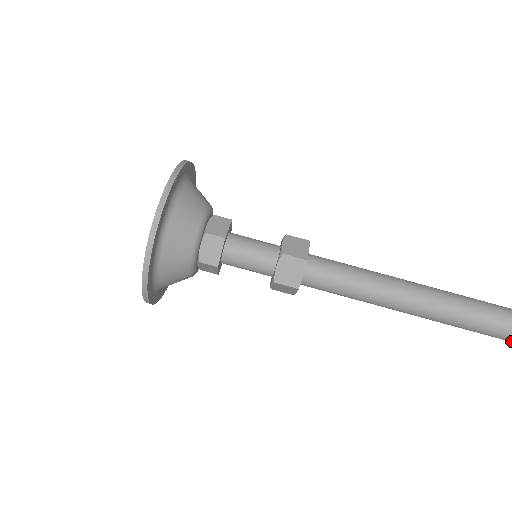
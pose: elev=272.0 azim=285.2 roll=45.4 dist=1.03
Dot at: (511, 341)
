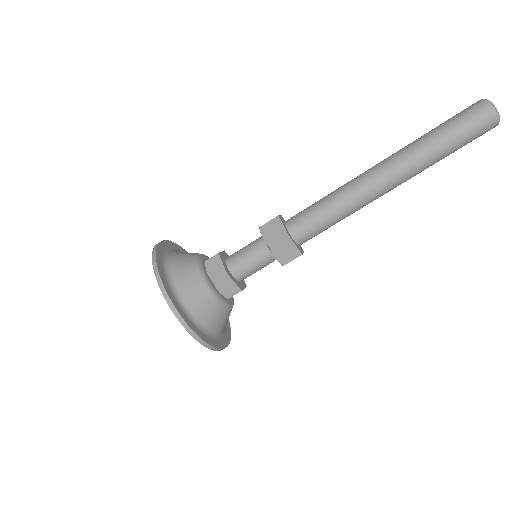
Dot at: occluded
